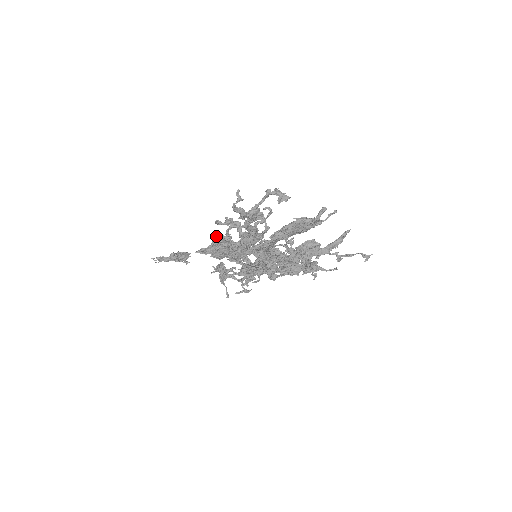
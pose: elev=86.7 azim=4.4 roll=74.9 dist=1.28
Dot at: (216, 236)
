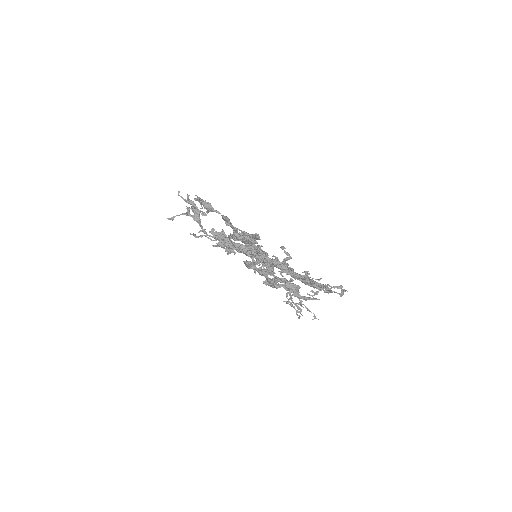
Dot at: (258, 235)
